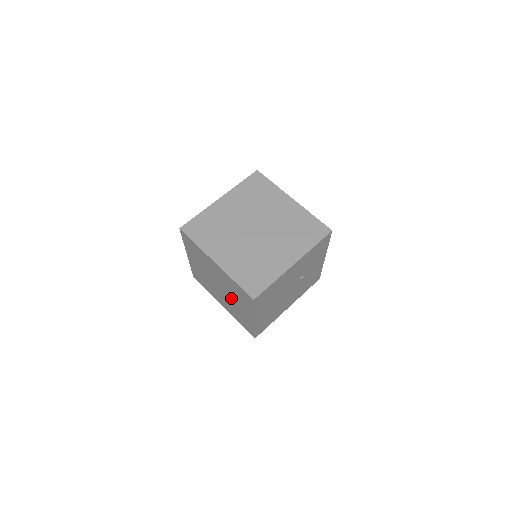
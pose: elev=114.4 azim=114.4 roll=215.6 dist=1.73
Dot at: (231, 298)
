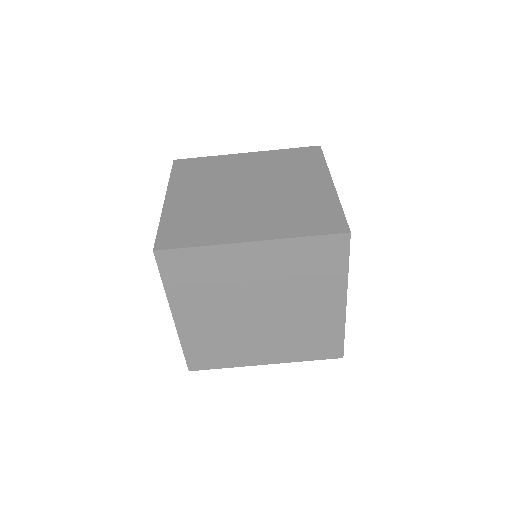
Dot at: (290, 307)
